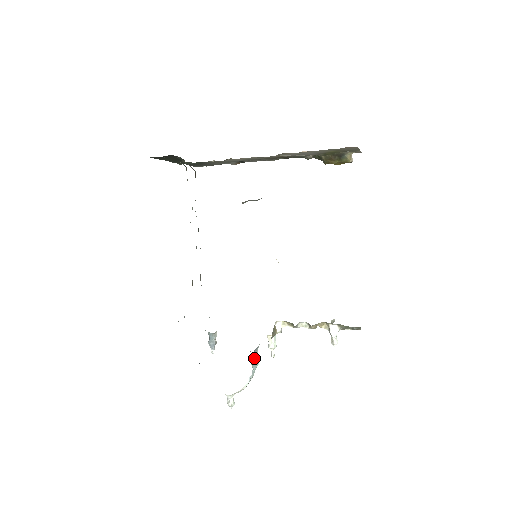
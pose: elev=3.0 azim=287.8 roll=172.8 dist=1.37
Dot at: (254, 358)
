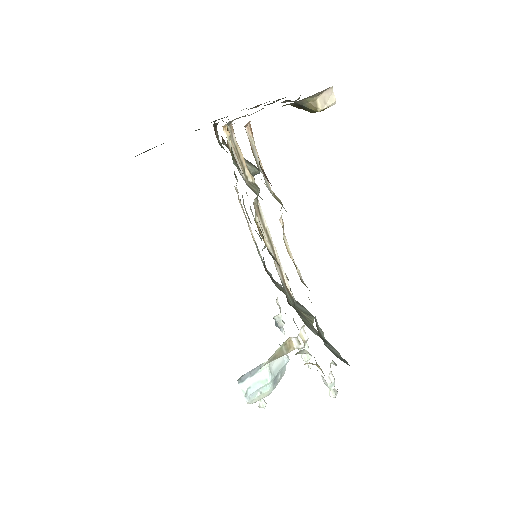
Dot at: (255, 377)
